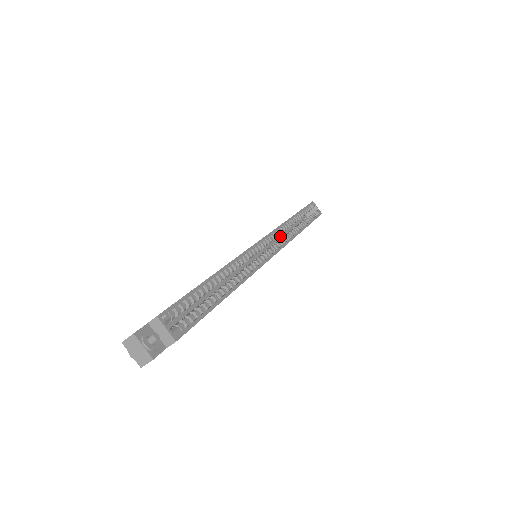
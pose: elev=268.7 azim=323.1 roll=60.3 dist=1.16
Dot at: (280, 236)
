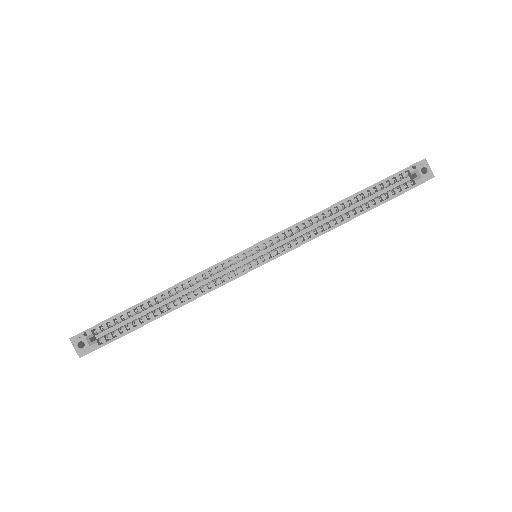
Dot at: (322, 222)
